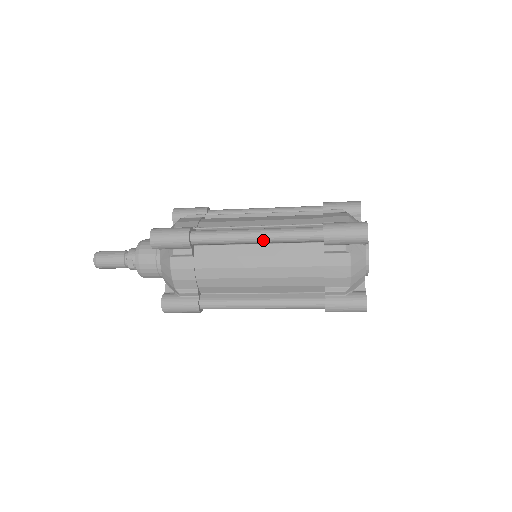
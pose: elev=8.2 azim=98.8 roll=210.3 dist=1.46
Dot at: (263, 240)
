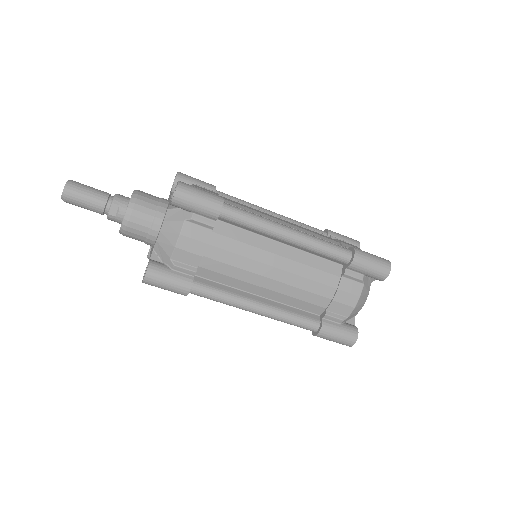
Dot at: (295, 241)
